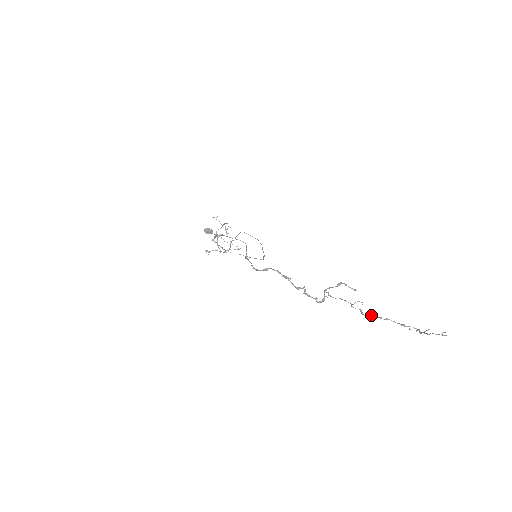
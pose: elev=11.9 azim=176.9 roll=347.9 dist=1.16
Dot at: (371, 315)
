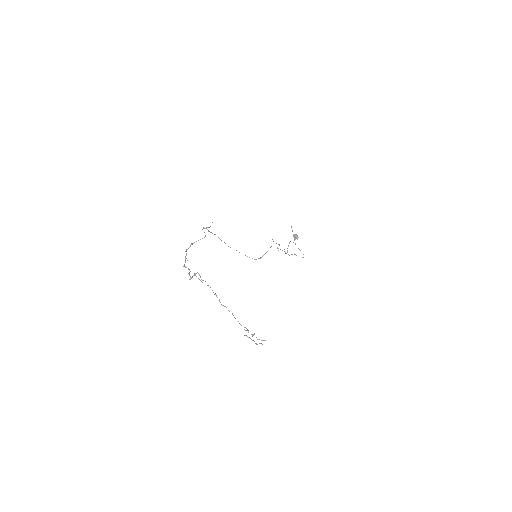
Dot at: (225, 306)
